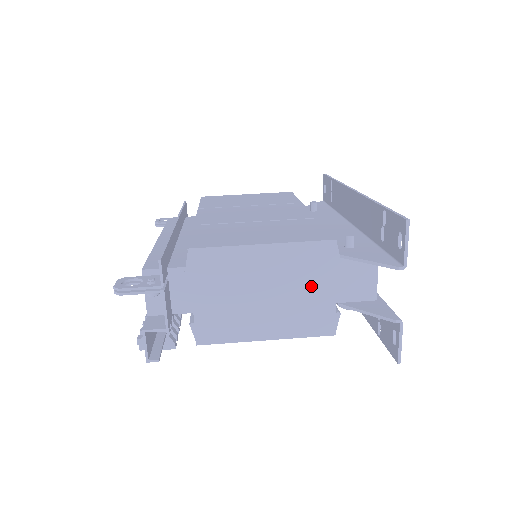
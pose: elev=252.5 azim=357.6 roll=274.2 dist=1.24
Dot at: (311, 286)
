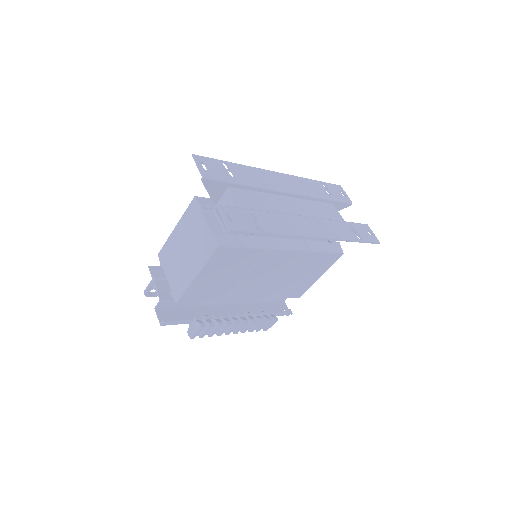
Dot at: (197, 229)
